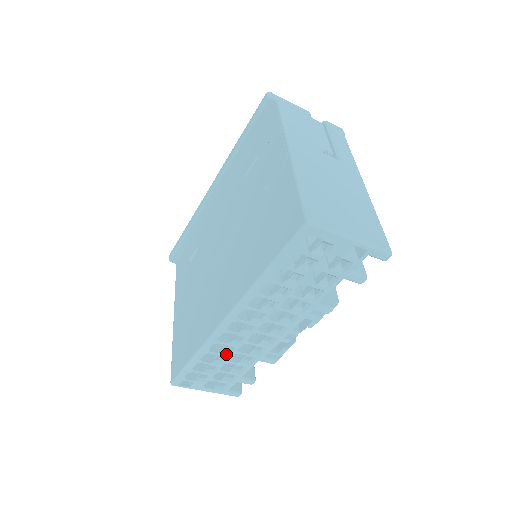
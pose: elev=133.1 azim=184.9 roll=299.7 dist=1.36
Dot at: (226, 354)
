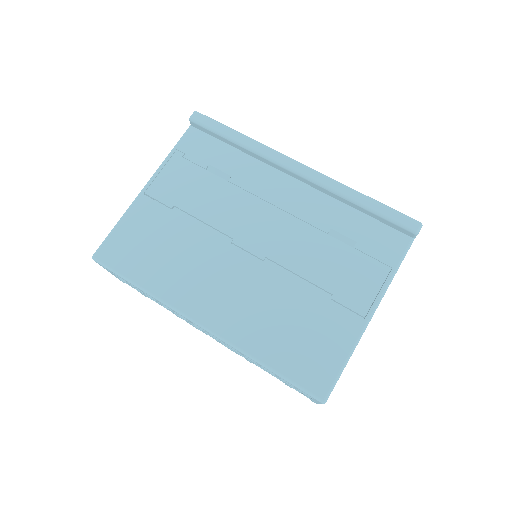
Dot at: (162, 304)
